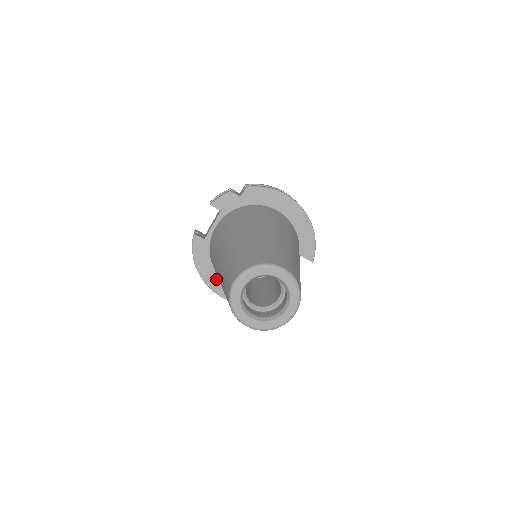
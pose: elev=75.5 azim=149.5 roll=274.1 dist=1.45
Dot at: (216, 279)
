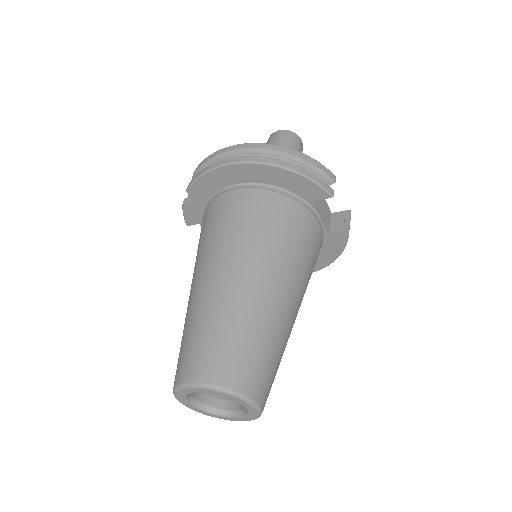
Dot at: occluded
